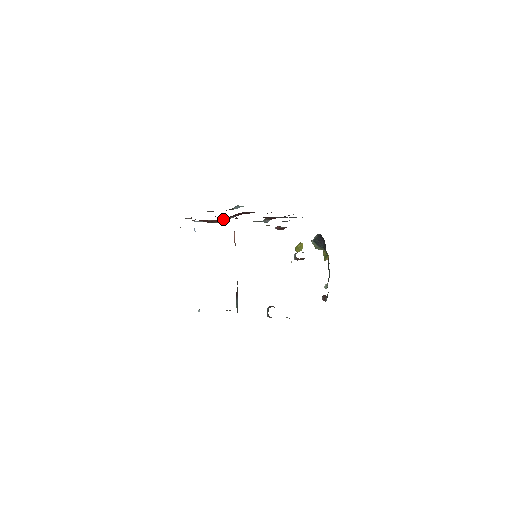
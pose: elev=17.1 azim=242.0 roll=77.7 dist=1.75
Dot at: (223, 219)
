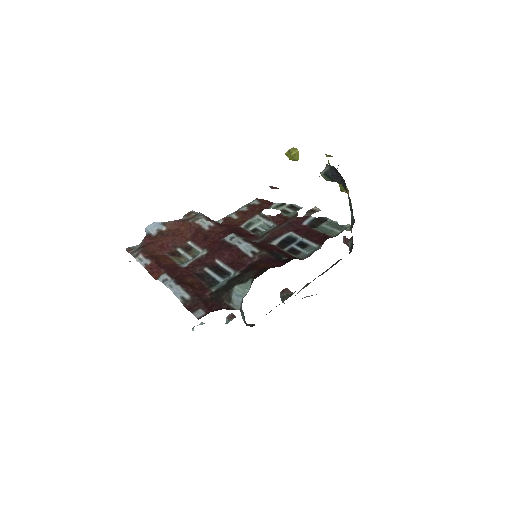
Dot at: (193, 225)
